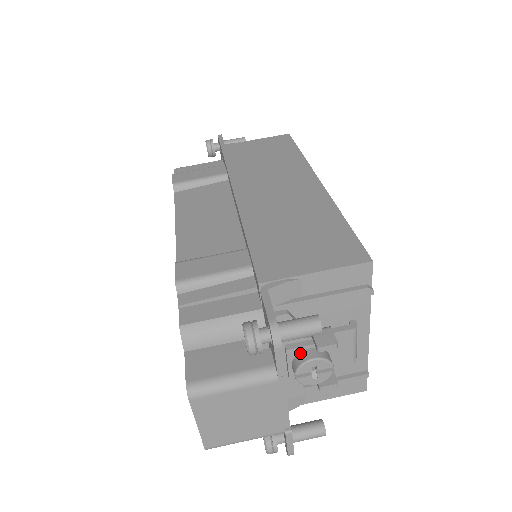
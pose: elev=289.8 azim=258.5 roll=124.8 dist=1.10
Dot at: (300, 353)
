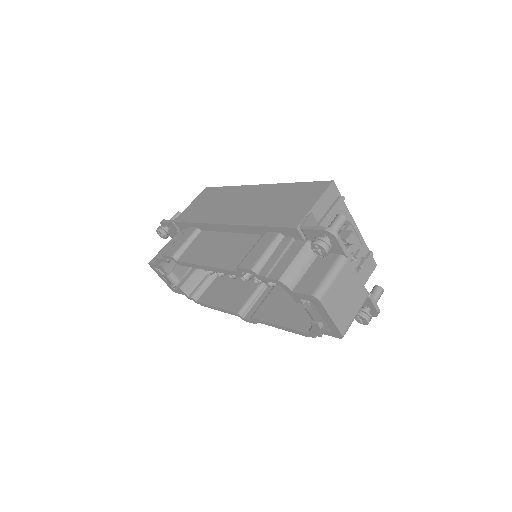
Dot at: occluded
